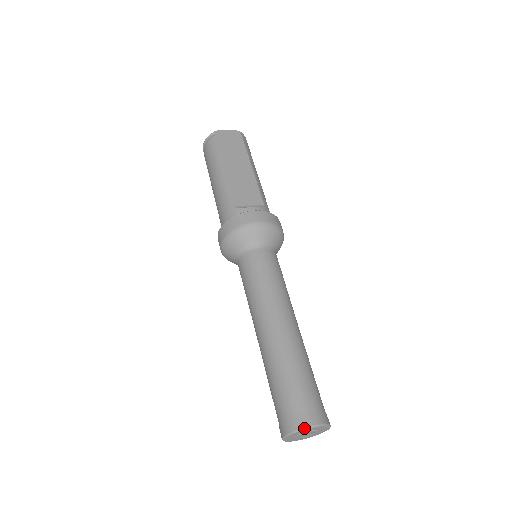
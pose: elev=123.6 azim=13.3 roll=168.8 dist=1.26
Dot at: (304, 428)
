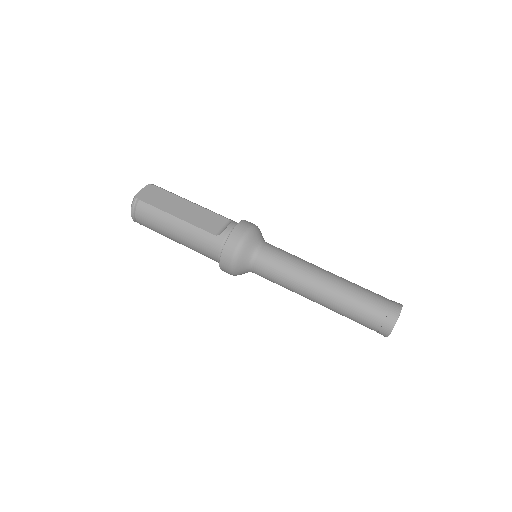
Dot at: (398, 317)
